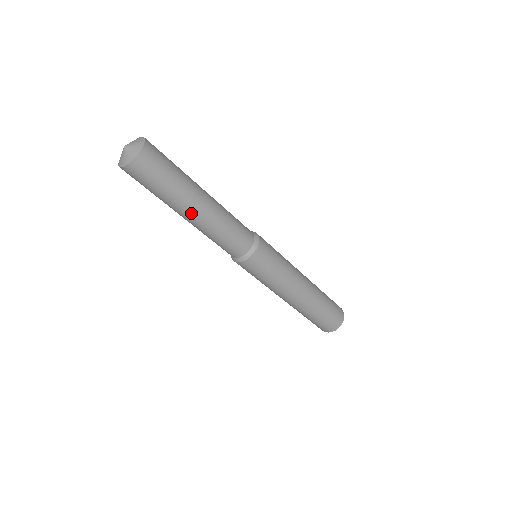
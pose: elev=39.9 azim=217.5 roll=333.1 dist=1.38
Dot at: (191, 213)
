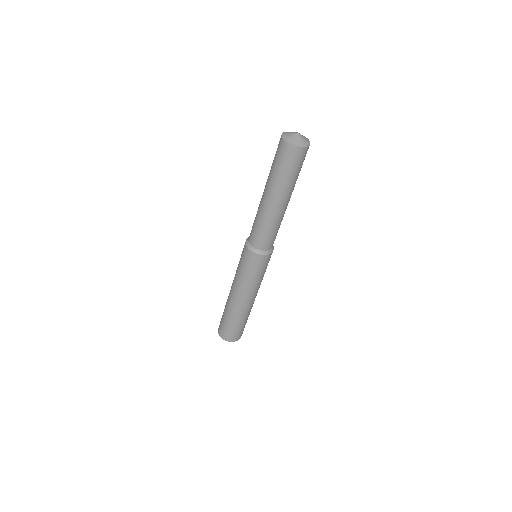
Dot at: (287, 201)
